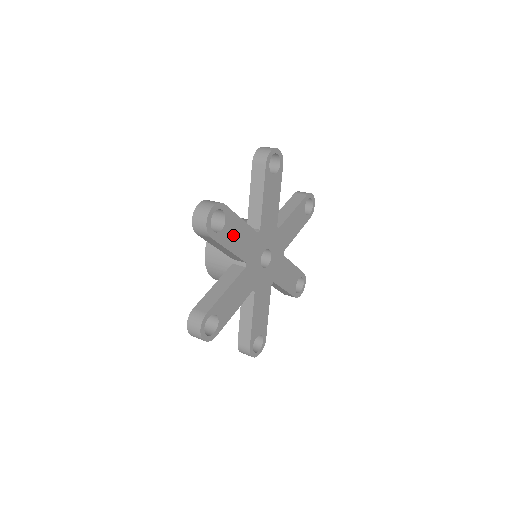
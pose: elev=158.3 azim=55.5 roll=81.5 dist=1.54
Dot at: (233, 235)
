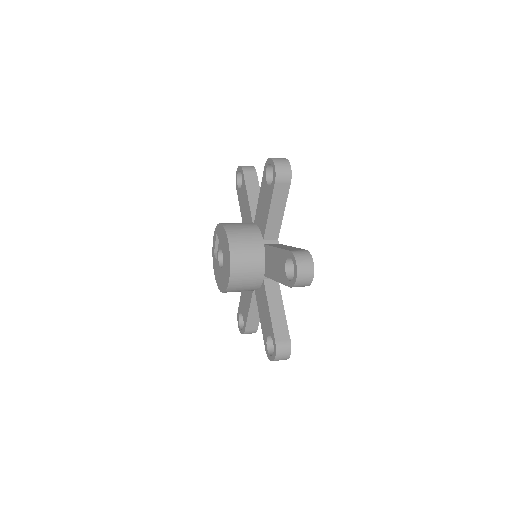
Dot at: occluded
